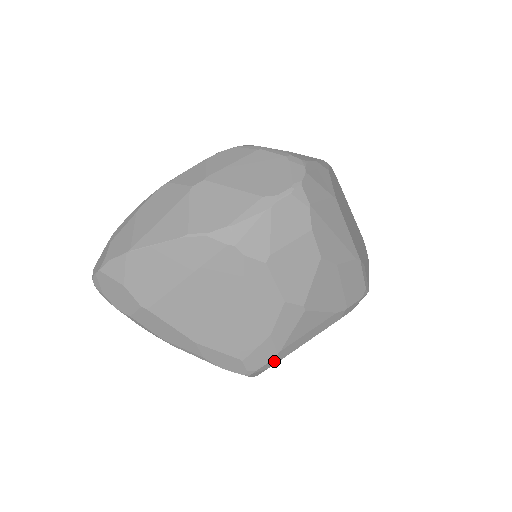
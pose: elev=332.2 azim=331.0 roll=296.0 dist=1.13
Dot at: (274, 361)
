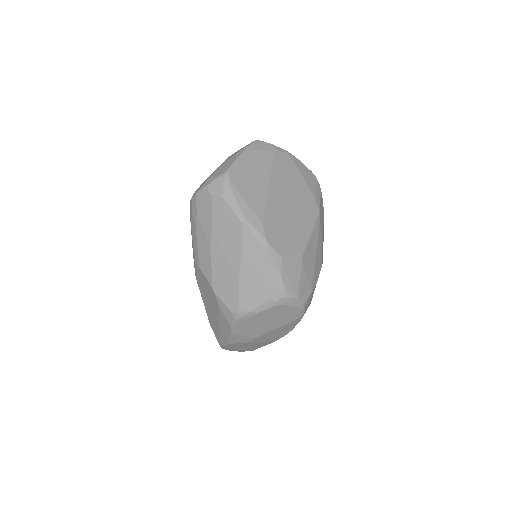
Dot at: occluded
